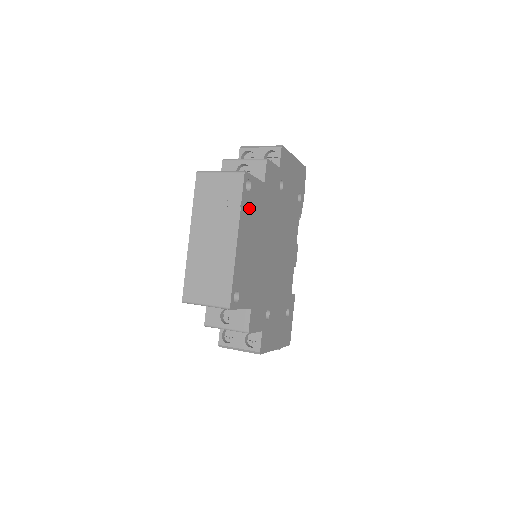
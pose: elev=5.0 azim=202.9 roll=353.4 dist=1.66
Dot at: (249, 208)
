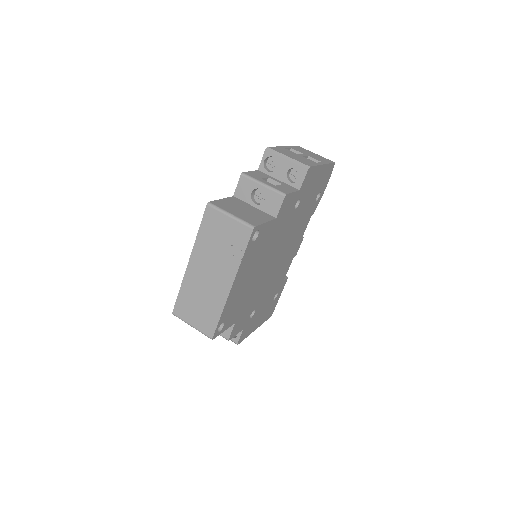
Dot at: (252, 253)
